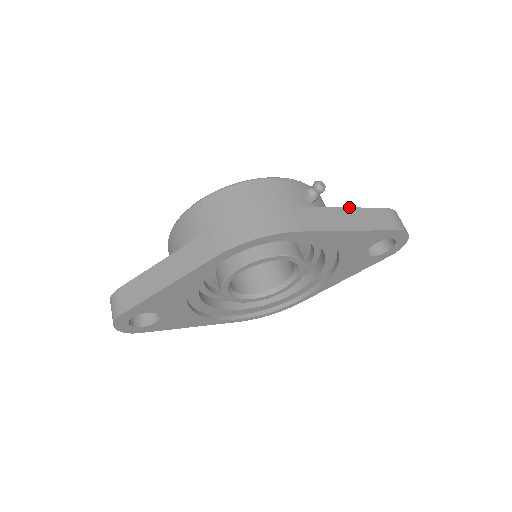
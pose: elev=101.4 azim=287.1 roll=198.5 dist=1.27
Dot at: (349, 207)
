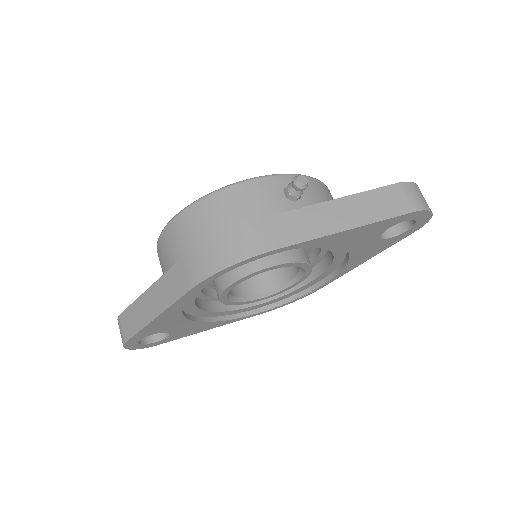
Dot at: (344, 196)
